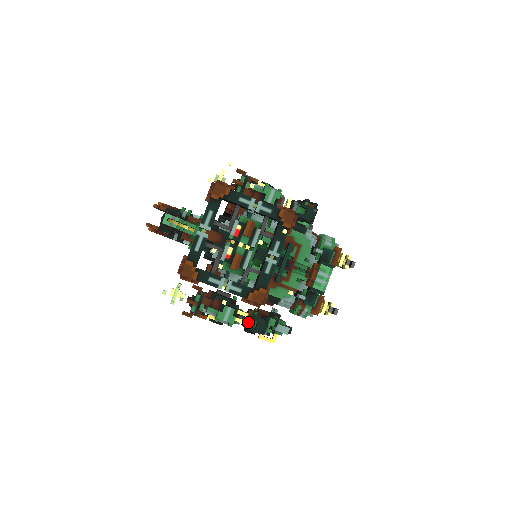
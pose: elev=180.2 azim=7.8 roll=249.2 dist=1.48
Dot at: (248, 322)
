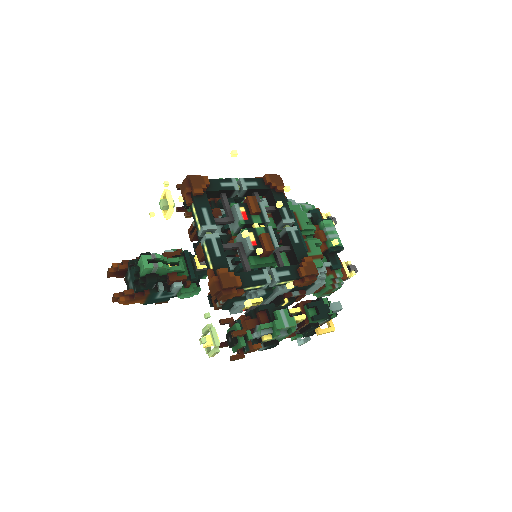
Dot at: (306, 316)
